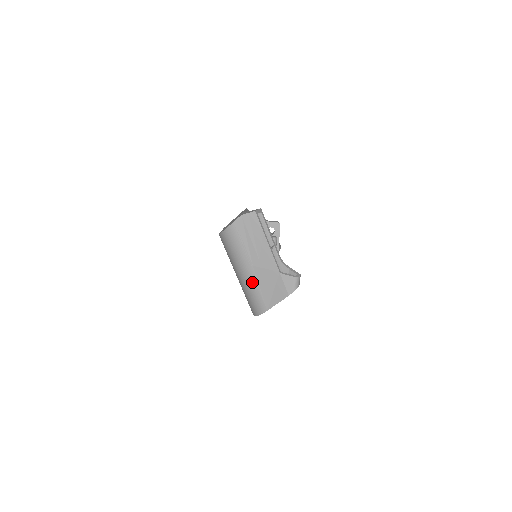
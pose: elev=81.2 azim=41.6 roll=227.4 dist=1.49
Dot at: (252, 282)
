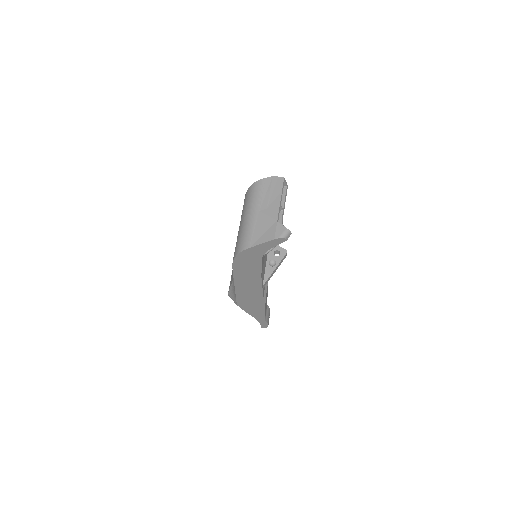
Dot at: (251, 223)
